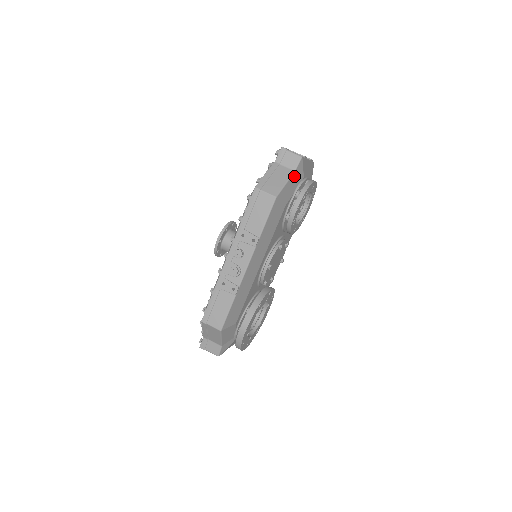
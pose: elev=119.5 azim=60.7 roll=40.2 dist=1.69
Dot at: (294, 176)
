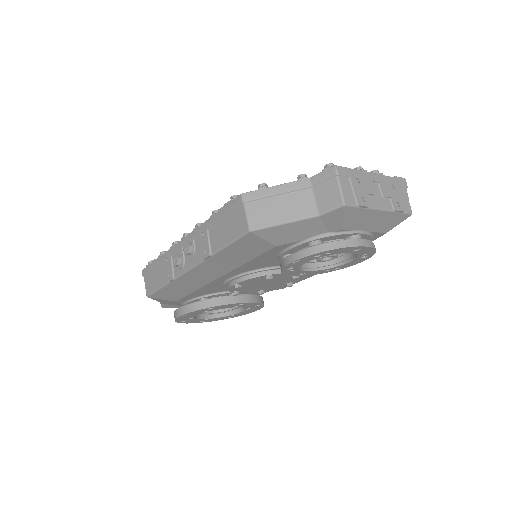
Dot at: (315, 220)
